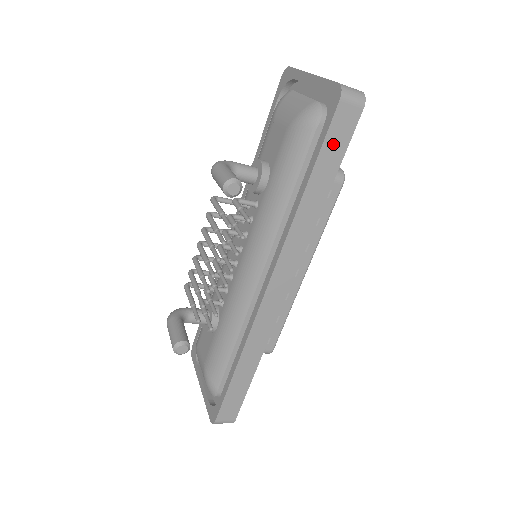
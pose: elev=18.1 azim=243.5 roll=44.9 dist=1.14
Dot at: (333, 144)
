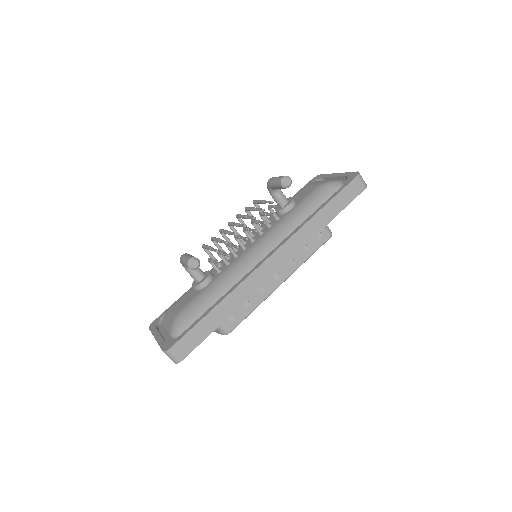
Dot at: (344, 196)
